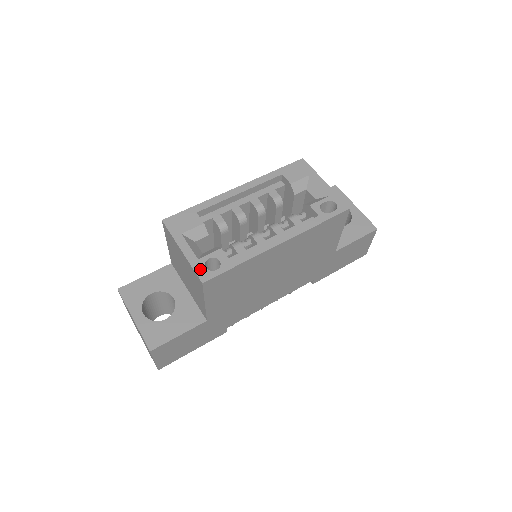
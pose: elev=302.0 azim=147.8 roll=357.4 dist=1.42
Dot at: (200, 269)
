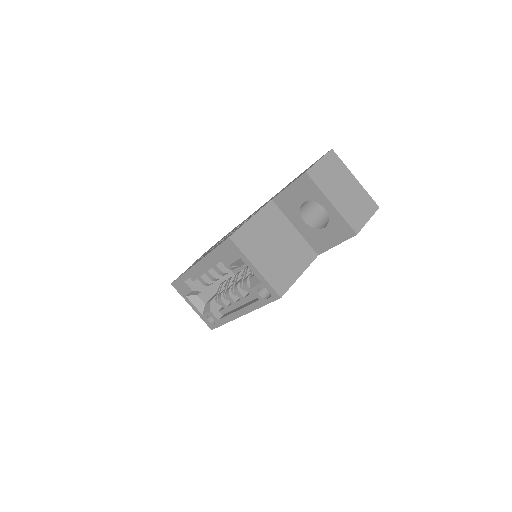
Dot at: (206, 322)
